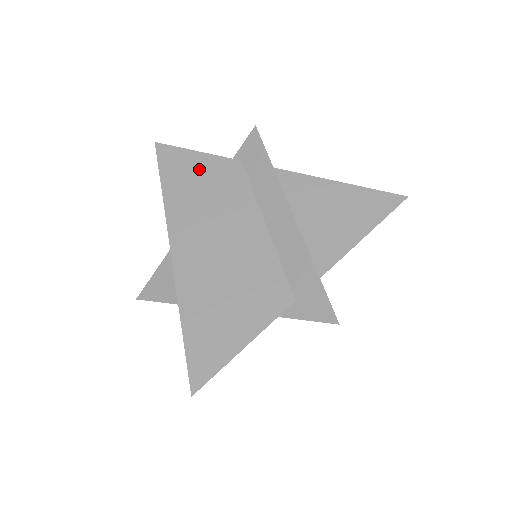
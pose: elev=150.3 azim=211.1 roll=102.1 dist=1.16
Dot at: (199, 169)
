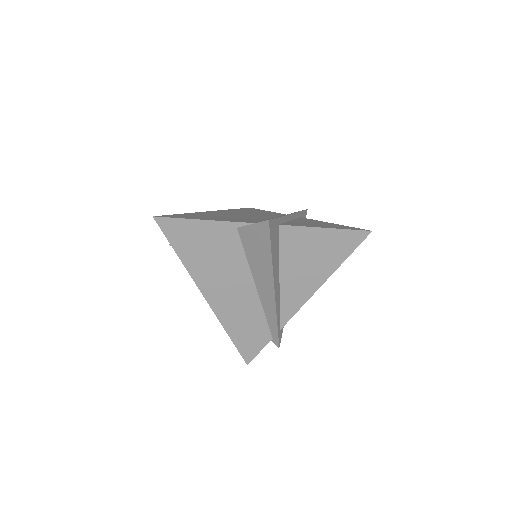
Dot at: (261, 211)
